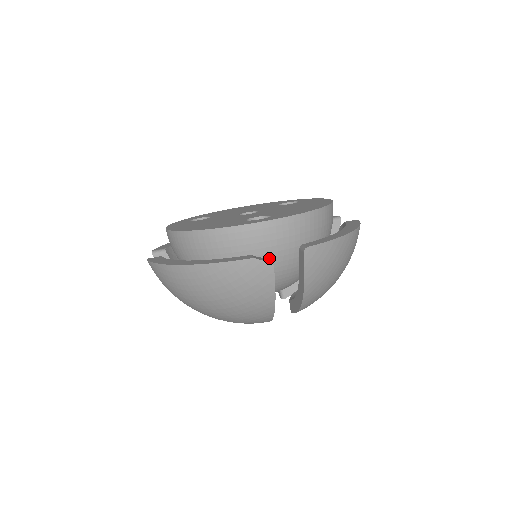
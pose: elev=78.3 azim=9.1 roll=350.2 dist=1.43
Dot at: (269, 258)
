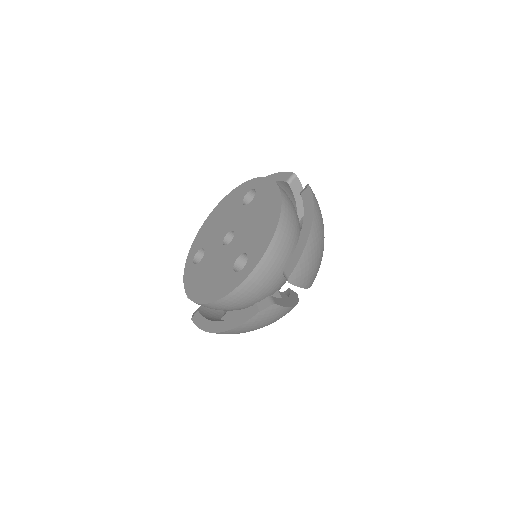
Dot at: (268, 287)
